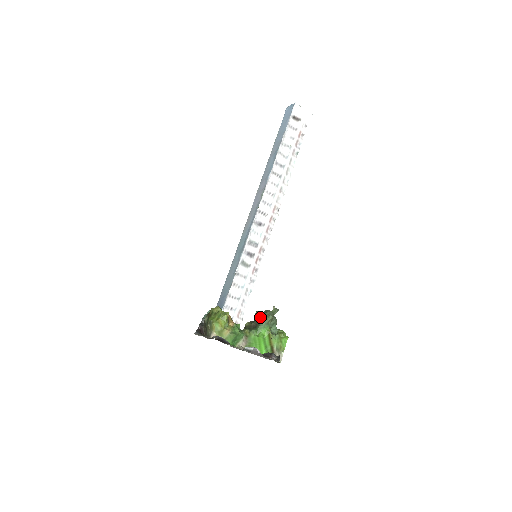
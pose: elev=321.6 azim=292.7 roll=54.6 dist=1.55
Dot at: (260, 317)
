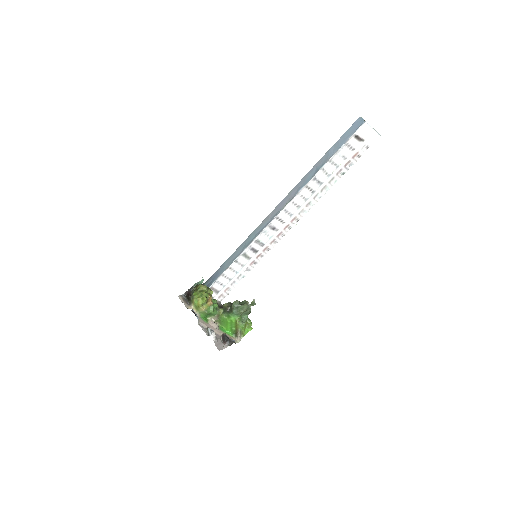
Dot at: (235, 307)
